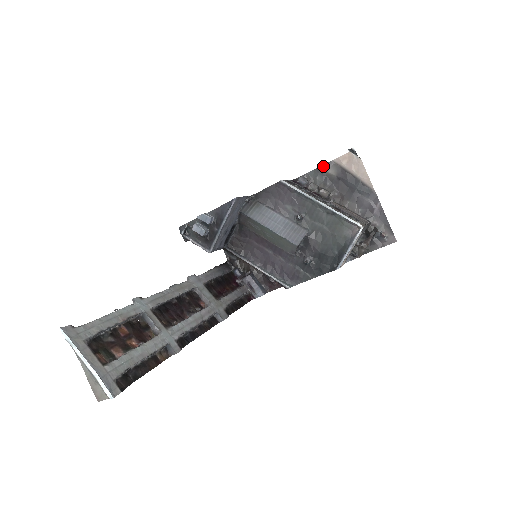
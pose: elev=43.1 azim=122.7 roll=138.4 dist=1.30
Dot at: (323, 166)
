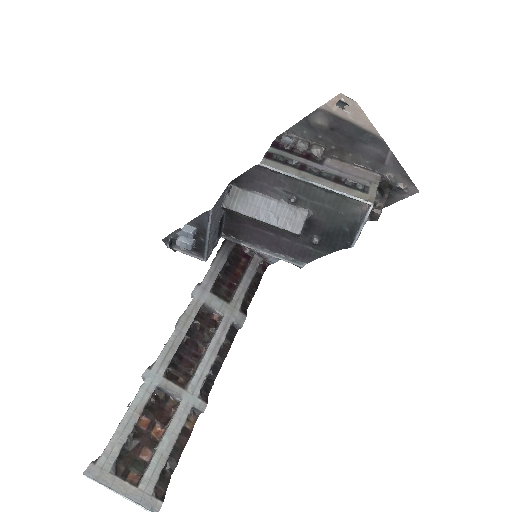
Dot at: (308, 117)
